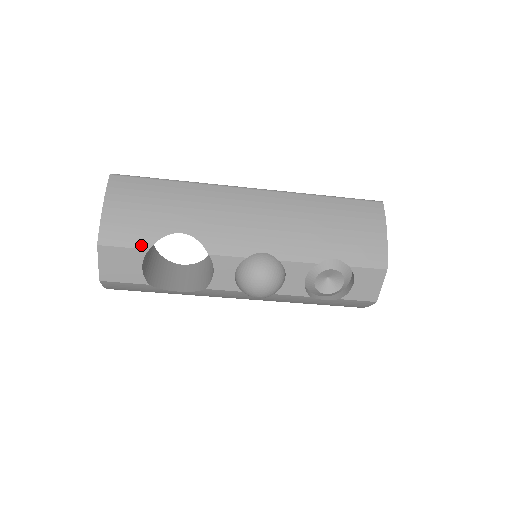
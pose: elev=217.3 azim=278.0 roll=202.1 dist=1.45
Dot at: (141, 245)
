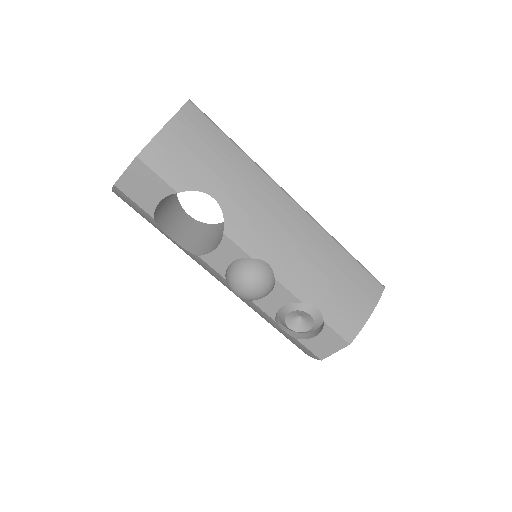
Dot at: (174, 184)
